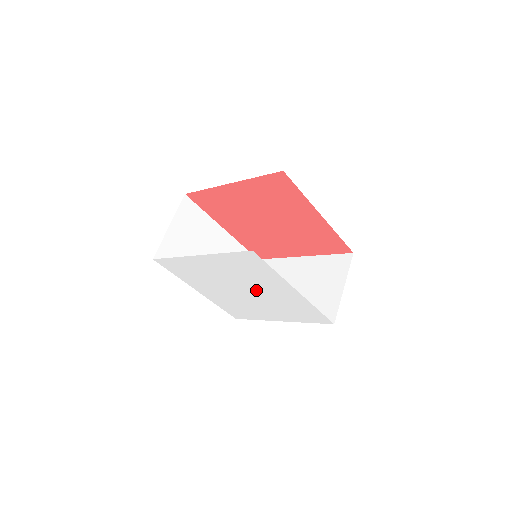
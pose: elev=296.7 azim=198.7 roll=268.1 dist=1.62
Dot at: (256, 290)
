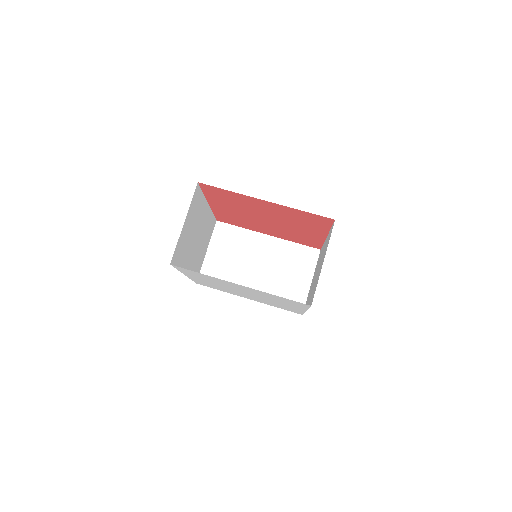
Dot at: (241, 290)
